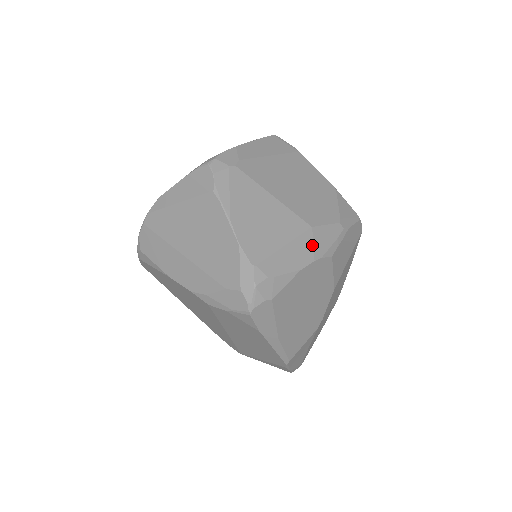
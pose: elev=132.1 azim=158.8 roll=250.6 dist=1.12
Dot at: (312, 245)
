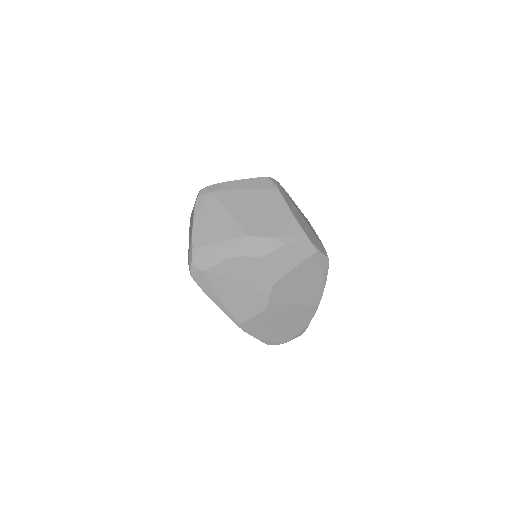
Dot at: (243, 247)
